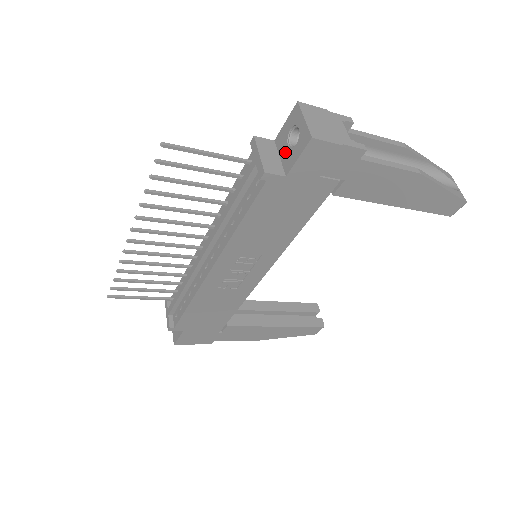
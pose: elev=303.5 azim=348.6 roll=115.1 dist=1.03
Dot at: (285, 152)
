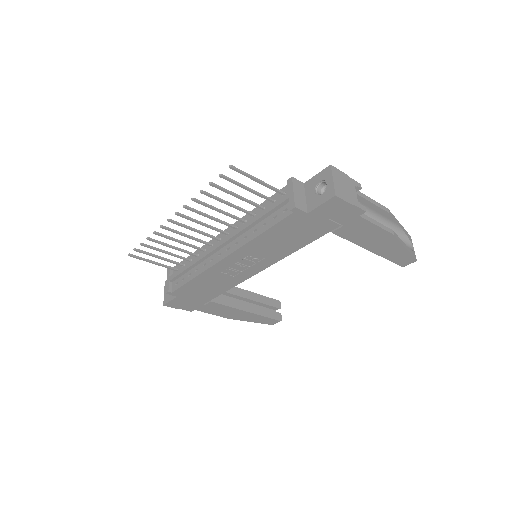
Dot at: (311, 196)
